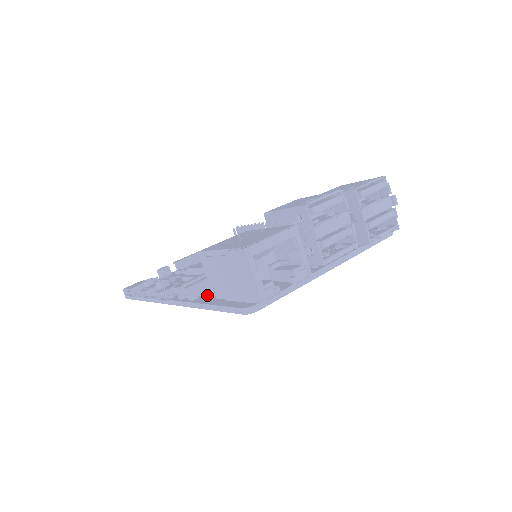
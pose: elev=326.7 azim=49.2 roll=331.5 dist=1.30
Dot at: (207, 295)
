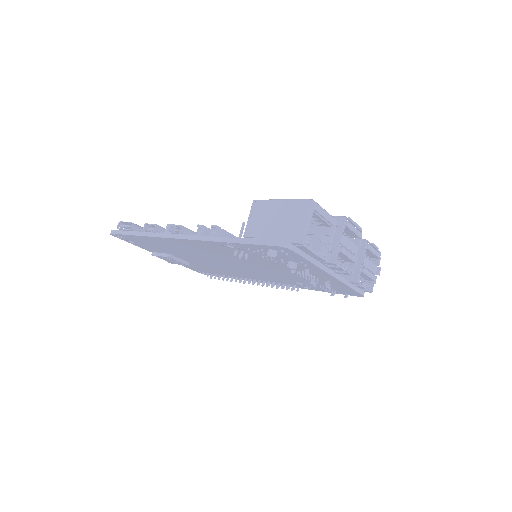
Dot at: occluded
